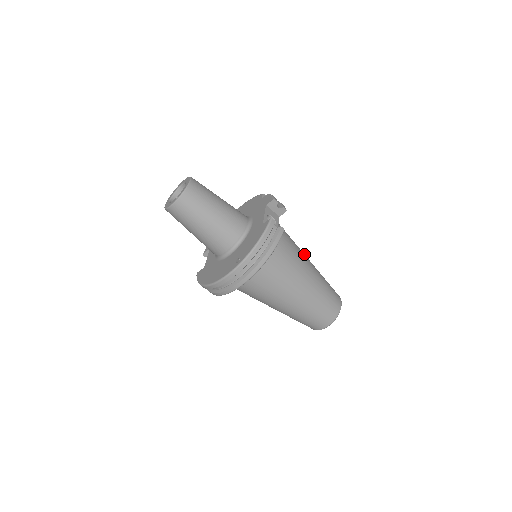
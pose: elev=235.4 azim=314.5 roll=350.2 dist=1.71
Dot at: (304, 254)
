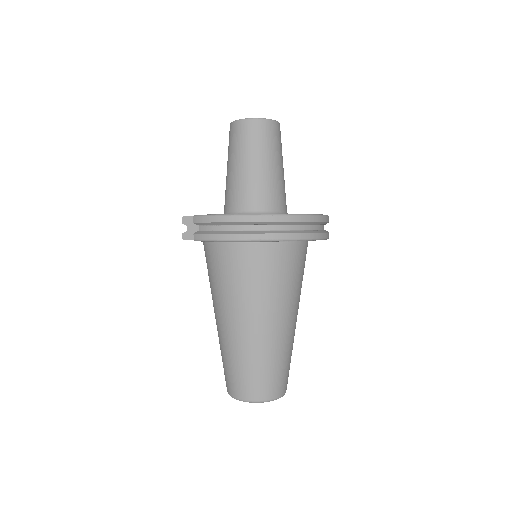
Dot at: occluded
